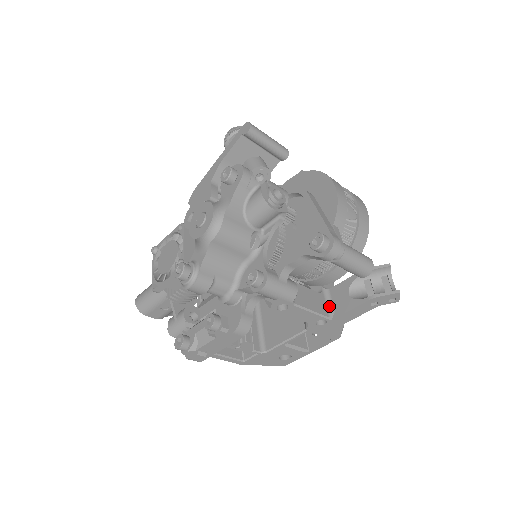
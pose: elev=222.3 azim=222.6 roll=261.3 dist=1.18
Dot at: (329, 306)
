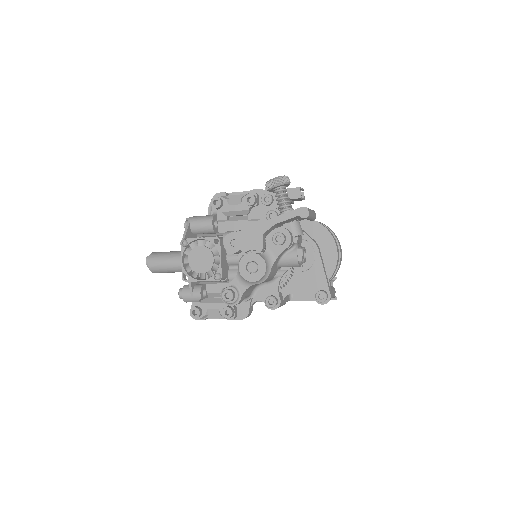
Dot at: occluded
